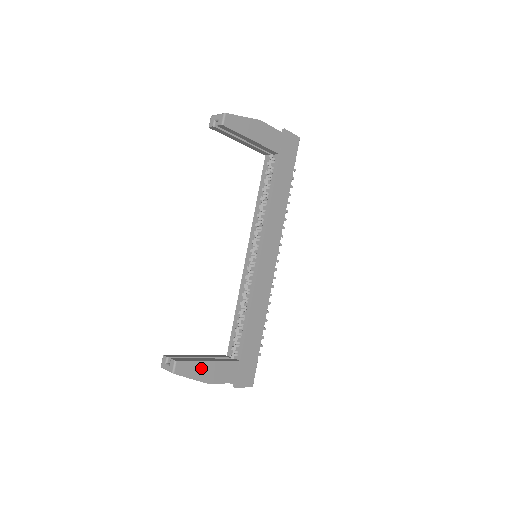
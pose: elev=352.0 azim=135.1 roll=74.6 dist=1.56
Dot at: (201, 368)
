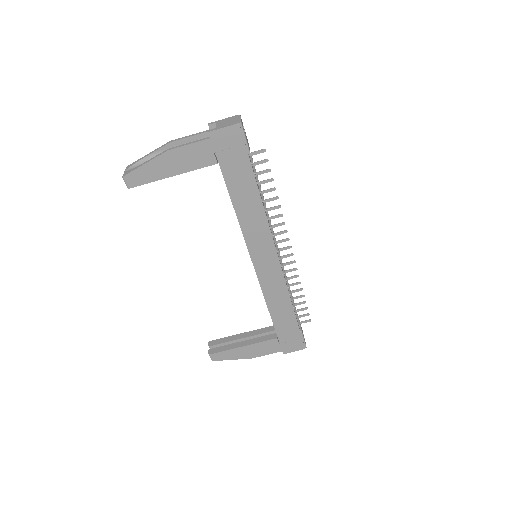
Dot at: (237, 352)
